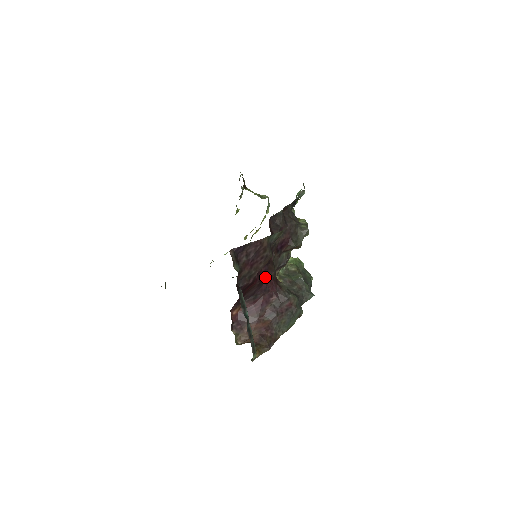
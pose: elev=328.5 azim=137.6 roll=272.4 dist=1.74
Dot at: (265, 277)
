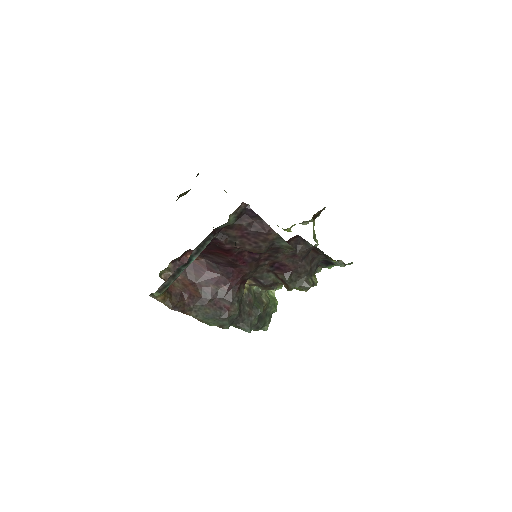
Dot at: (240, 265)
